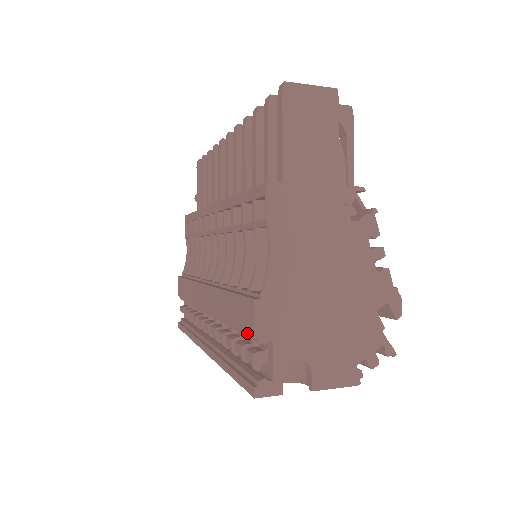
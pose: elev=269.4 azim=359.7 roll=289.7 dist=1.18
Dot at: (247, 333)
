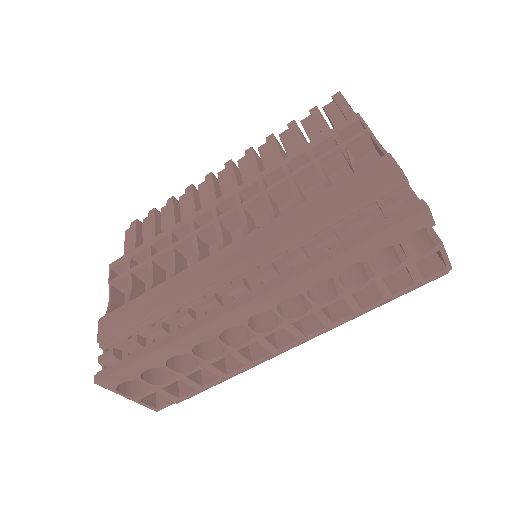
Dot at: (385, 181)
